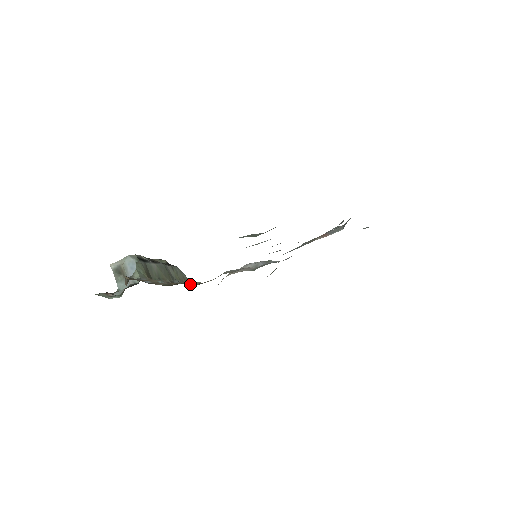
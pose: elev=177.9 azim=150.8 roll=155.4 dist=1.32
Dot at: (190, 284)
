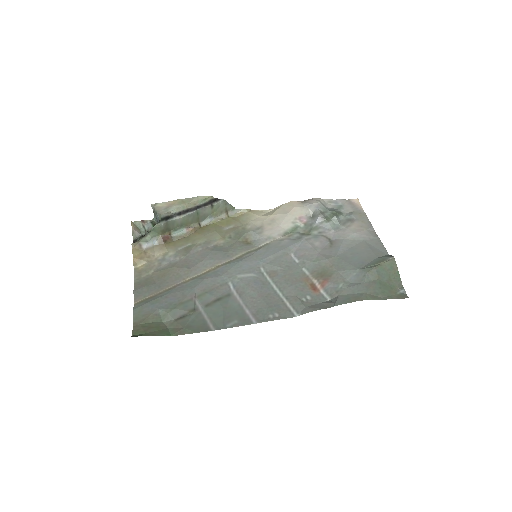
Dot at: (229, 215)
